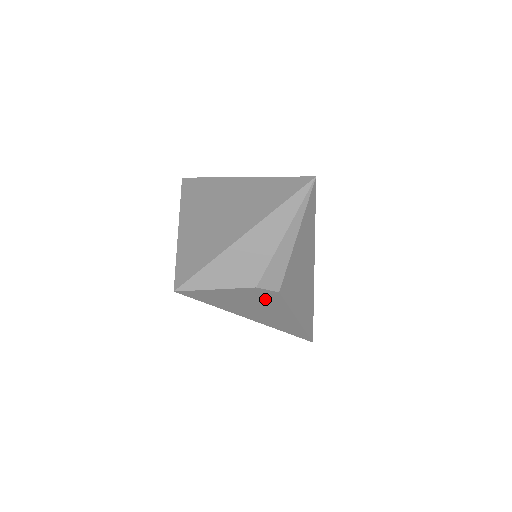
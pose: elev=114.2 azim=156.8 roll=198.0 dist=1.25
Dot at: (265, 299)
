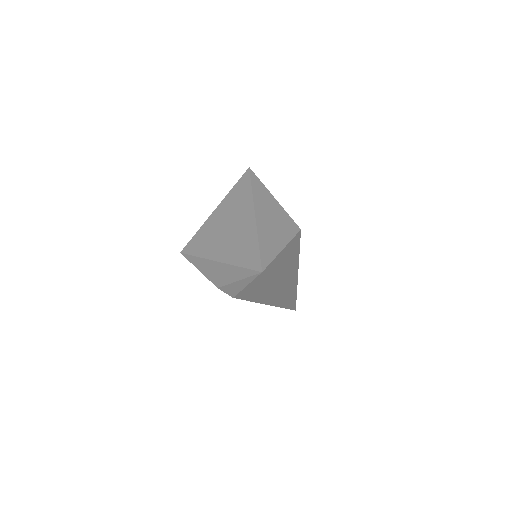
Dot at: occluded
